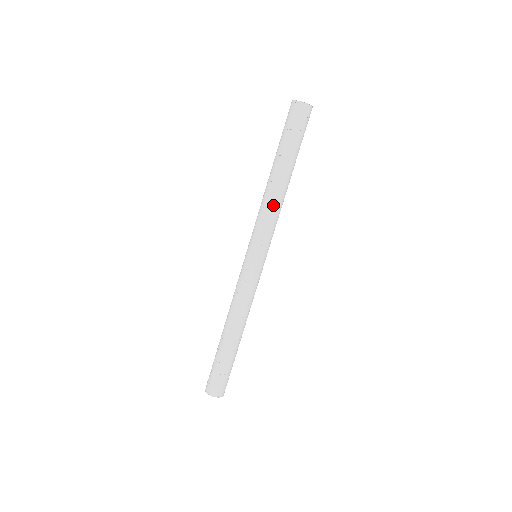
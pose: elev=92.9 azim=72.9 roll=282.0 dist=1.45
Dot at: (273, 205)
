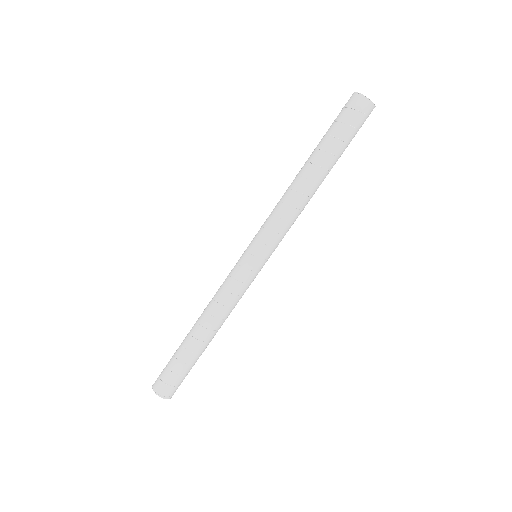
Dot at: (287, 200)
